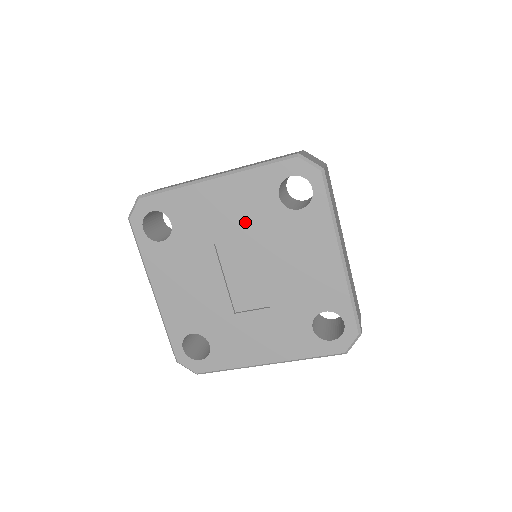
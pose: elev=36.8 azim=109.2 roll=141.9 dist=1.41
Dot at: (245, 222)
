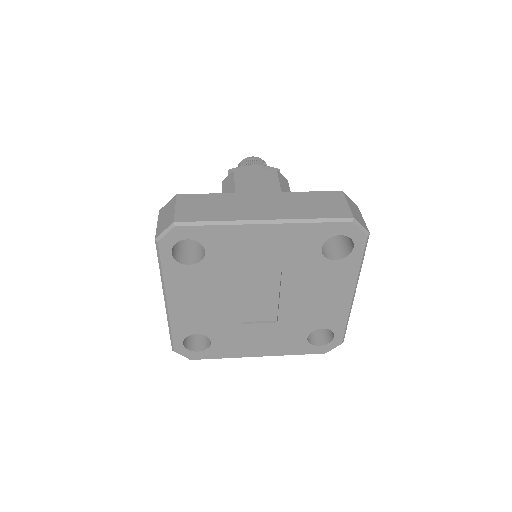
Dot at: (281, 262)
